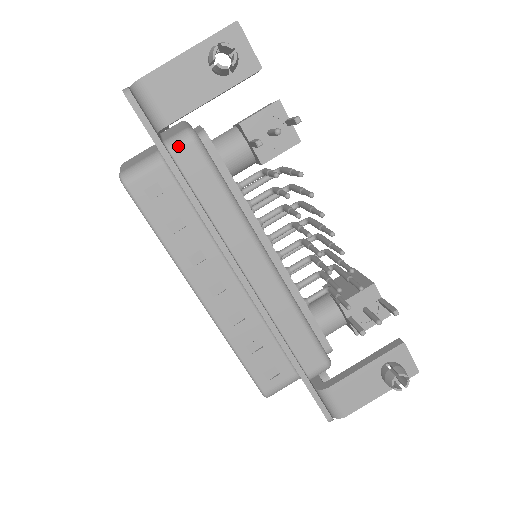
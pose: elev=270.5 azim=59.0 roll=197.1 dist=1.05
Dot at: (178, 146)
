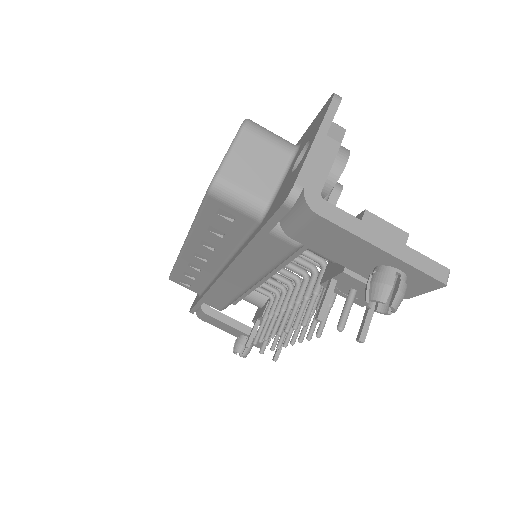
Dot at: (280, 236)
